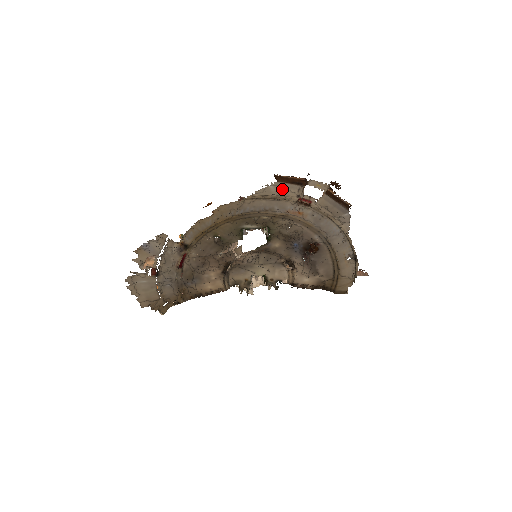
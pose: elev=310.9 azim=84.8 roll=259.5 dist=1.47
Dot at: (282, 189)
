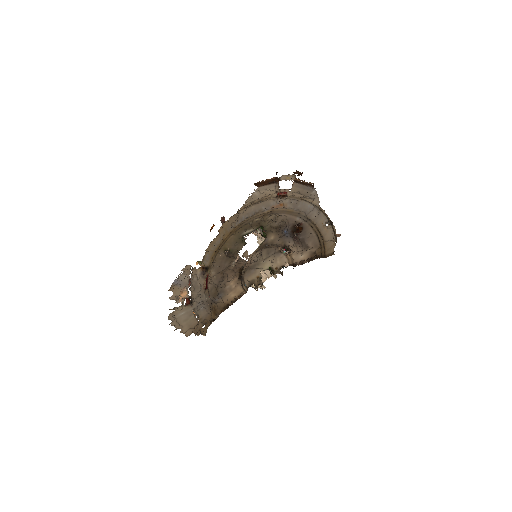
Dot at: (263, 191)
